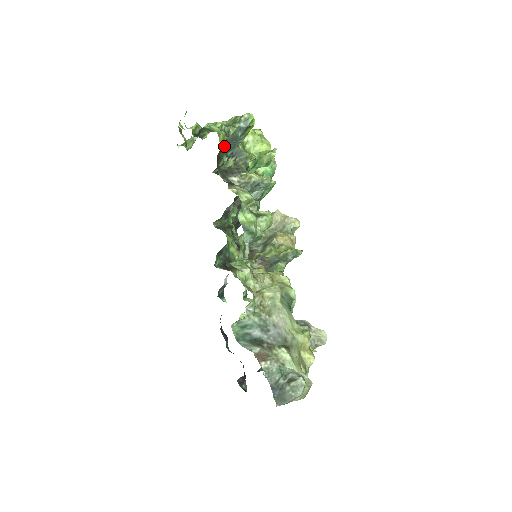
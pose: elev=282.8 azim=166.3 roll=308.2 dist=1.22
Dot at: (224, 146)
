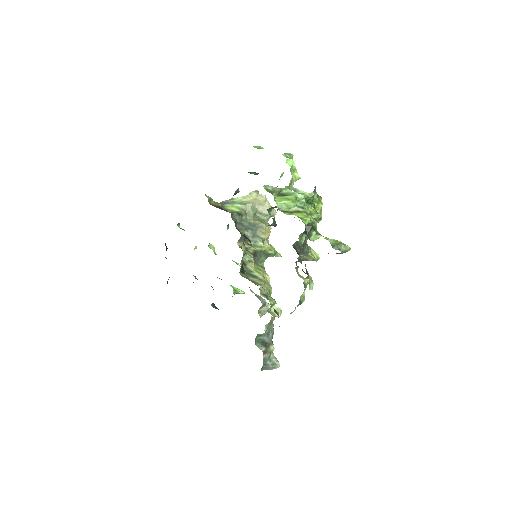
Dot at: occluded
